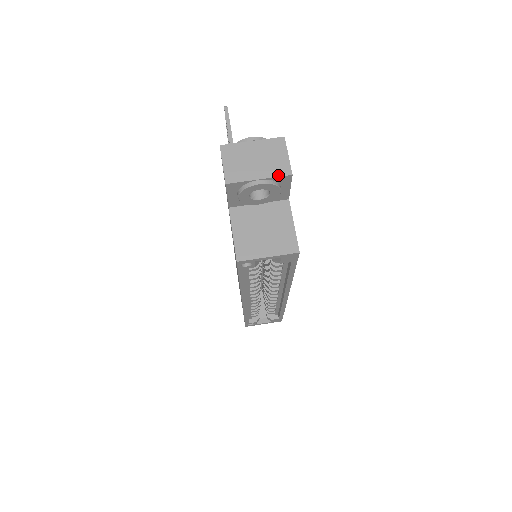
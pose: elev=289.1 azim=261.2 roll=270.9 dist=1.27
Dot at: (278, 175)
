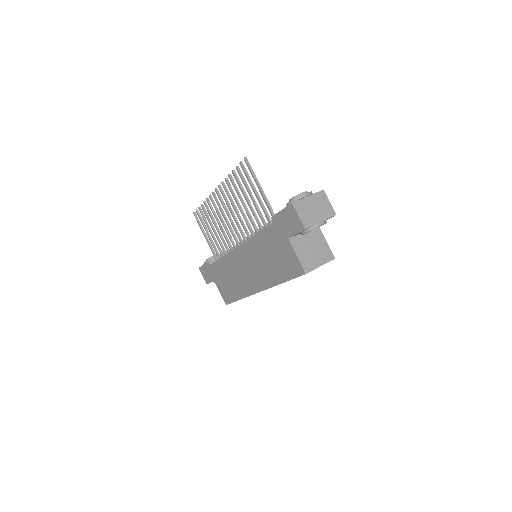
Dot at: (329, 217)
